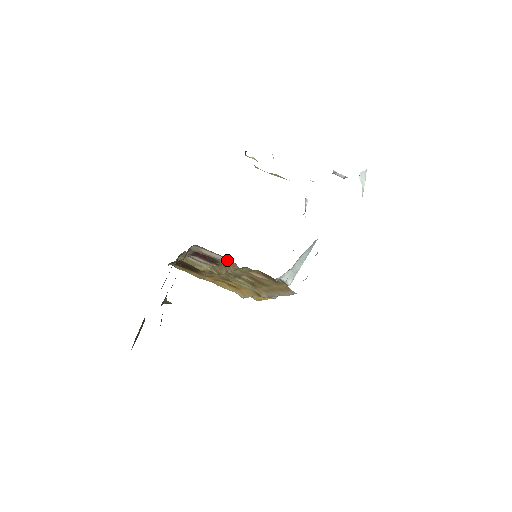
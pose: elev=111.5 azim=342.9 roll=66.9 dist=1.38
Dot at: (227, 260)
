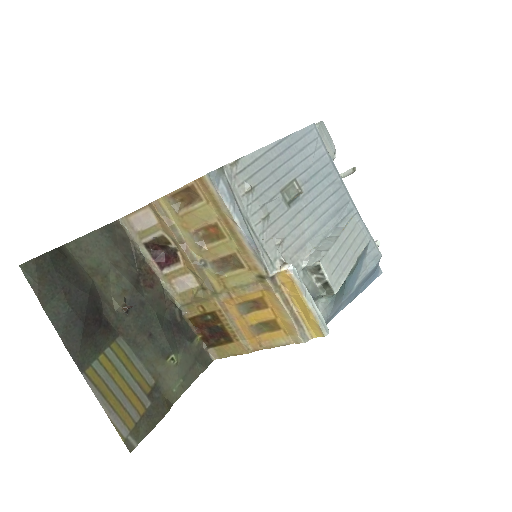
Dot at: (151, 214)
